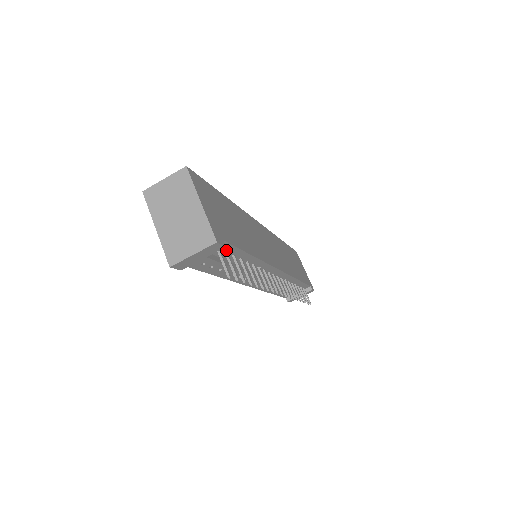
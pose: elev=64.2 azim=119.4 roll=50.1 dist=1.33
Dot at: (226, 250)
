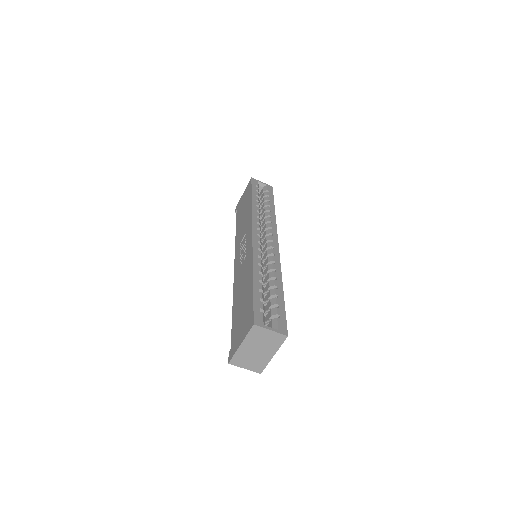
Dot at: occluded
